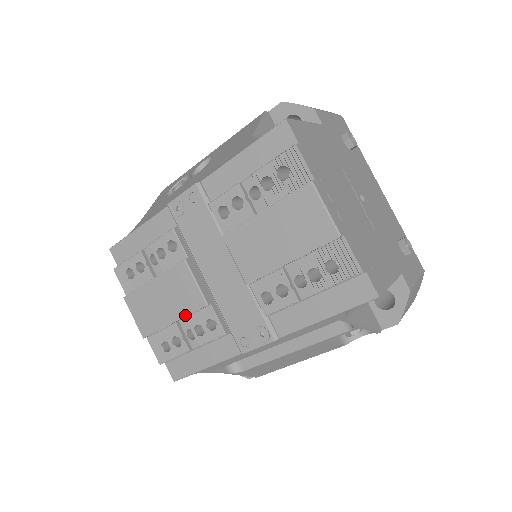
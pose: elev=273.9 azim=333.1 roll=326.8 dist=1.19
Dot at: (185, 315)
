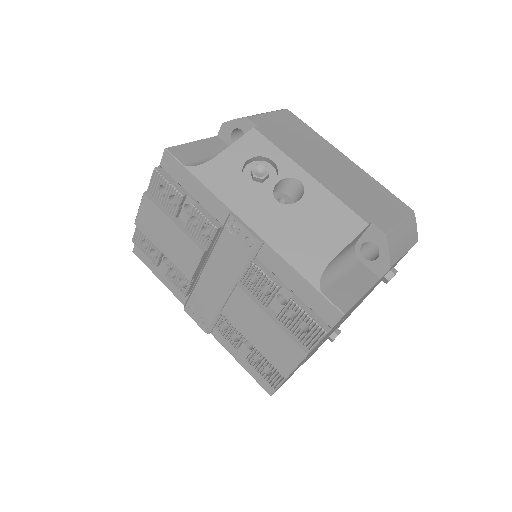
Dot at: (172, 262)
